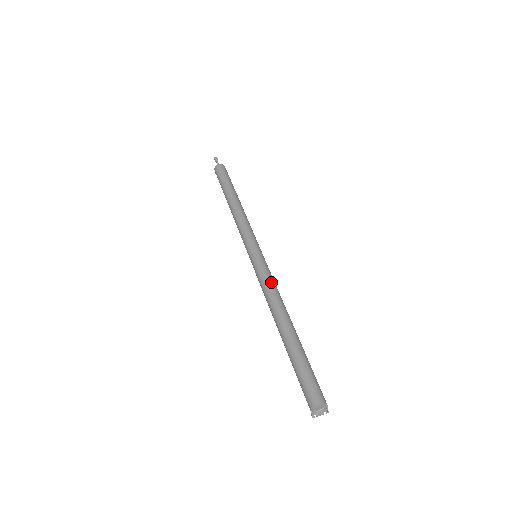
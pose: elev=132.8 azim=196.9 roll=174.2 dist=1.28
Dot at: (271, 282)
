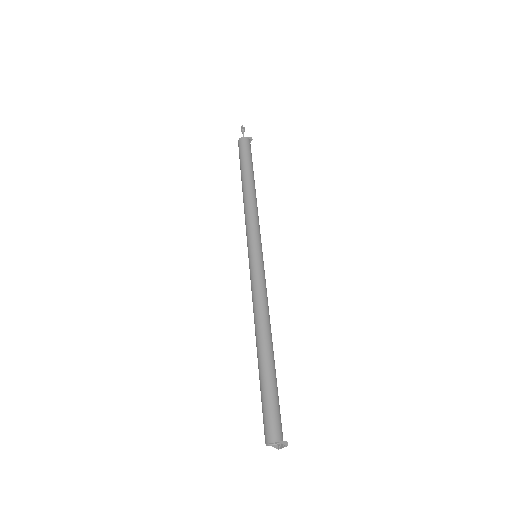
Dot at: (254, 293)
